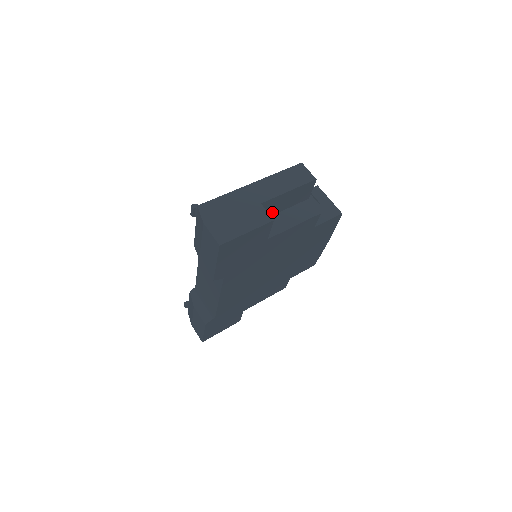
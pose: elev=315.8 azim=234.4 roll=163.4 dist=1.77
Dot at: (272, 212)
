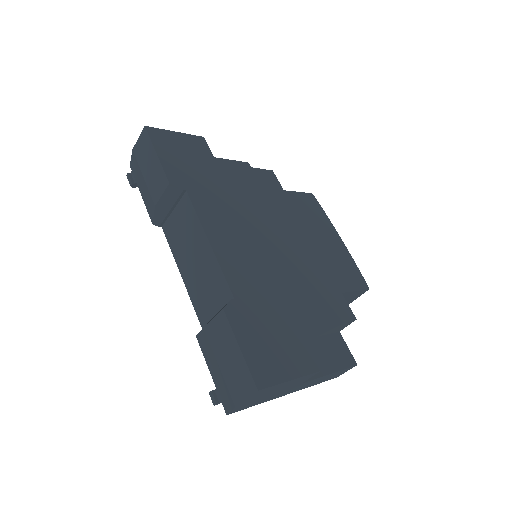
Dot at: occluded
